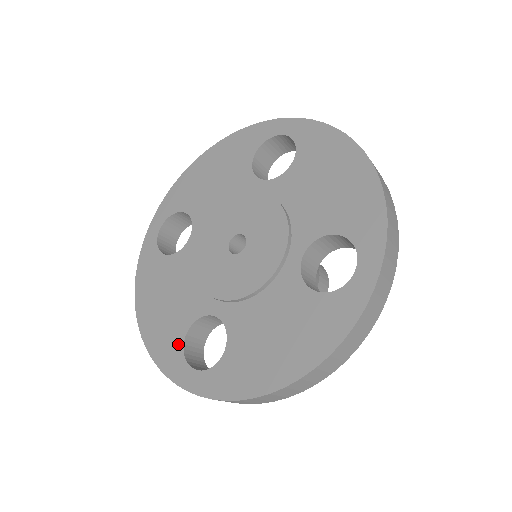
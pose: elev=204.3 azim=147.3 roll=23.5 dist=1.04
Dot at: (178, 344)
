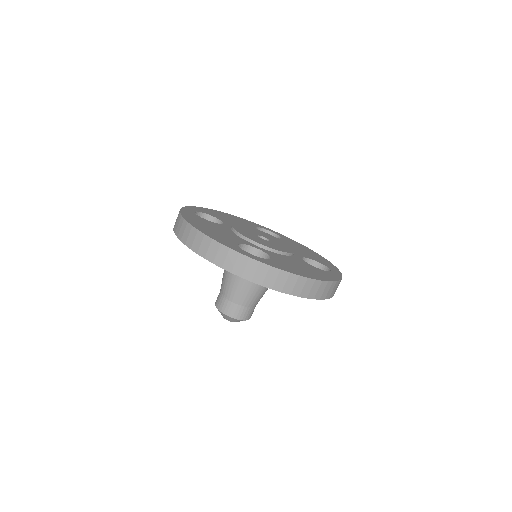
Dot at: (234, 244)
